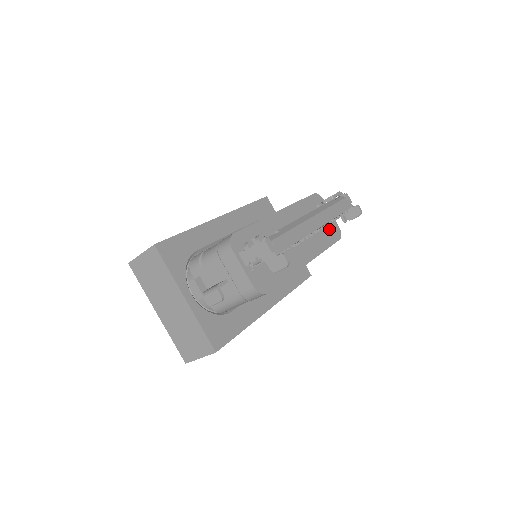
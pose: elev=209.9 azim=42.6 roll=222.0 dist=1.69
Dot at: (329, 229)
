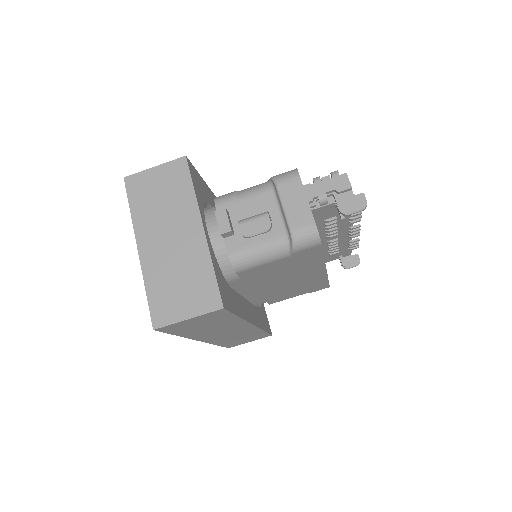
Dot at: occluded
